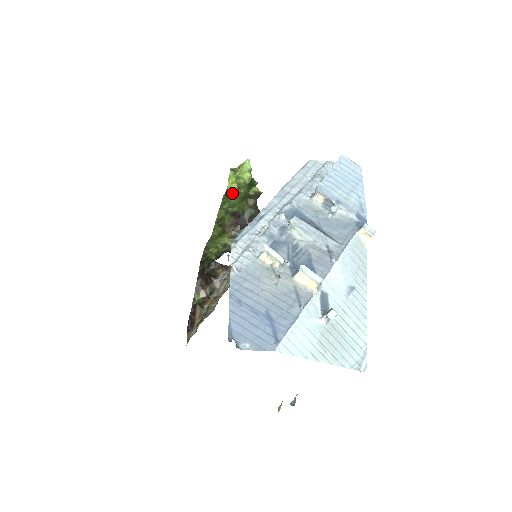
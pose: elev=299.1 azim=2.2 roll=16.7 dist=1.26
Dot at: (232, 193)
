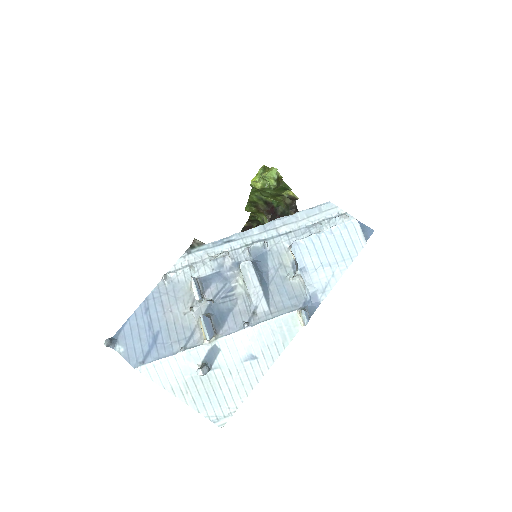
Dot at: (258, 189)
